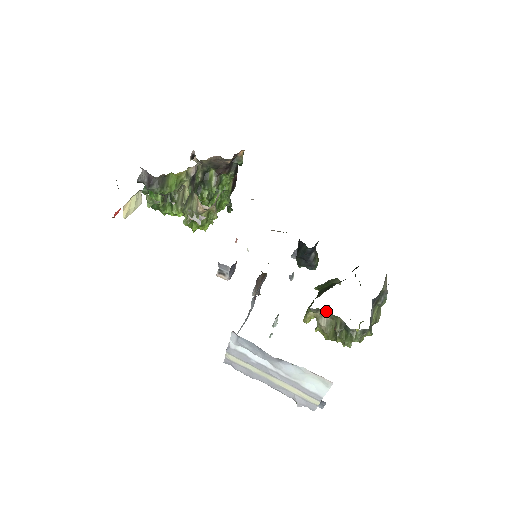
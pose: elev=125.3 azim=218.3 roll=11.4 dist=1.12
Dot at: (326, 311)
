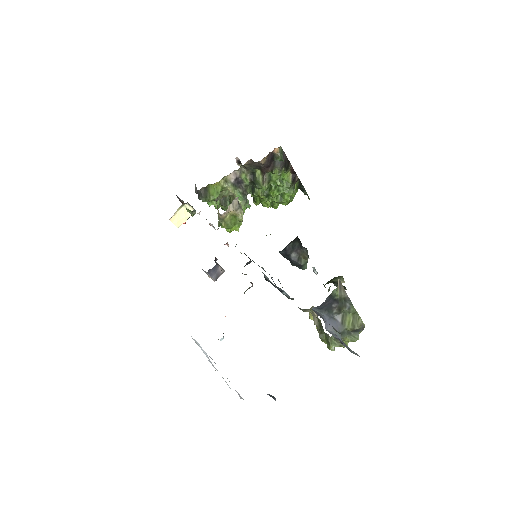
Dot at: occluded
